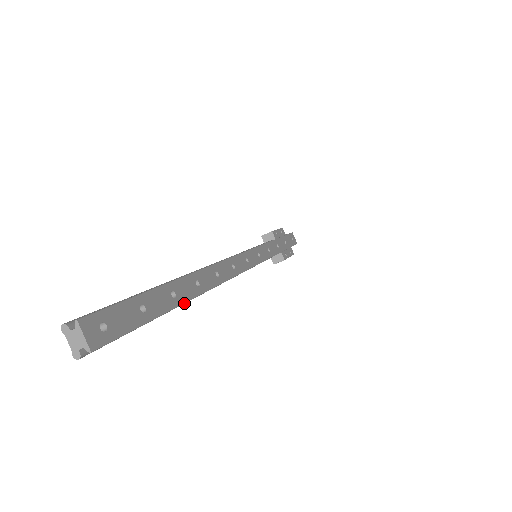
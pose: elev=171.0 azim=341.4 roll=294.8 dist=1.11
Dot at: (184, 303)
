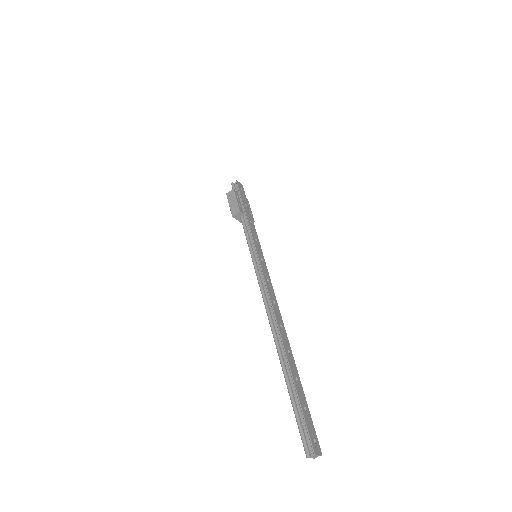
Dot at: occluded
